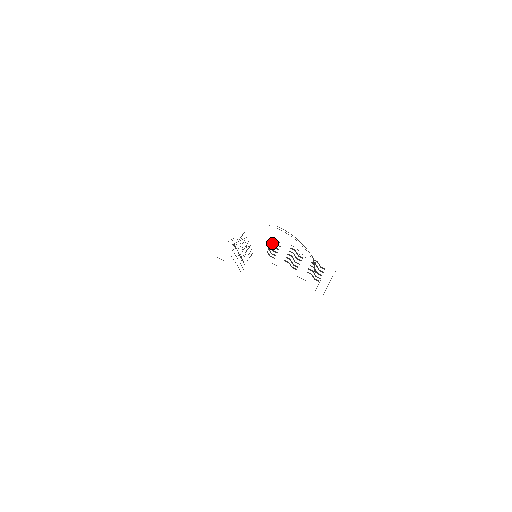
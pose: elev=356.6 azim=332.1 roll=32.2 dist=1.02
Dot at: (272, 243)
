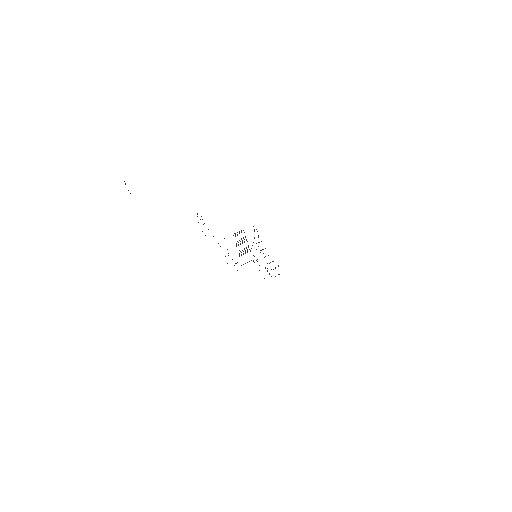
Dot at: occluded
